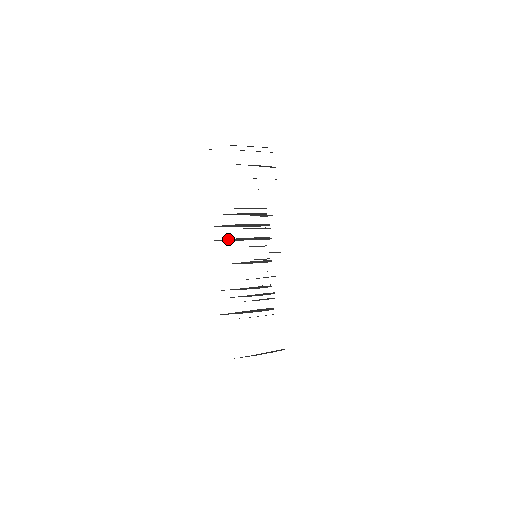
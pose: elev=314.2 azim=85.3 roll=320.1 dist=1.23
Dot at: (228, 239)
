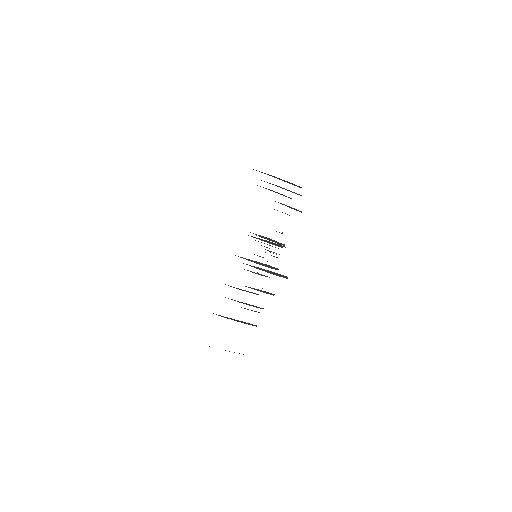
Dot at: occluded
